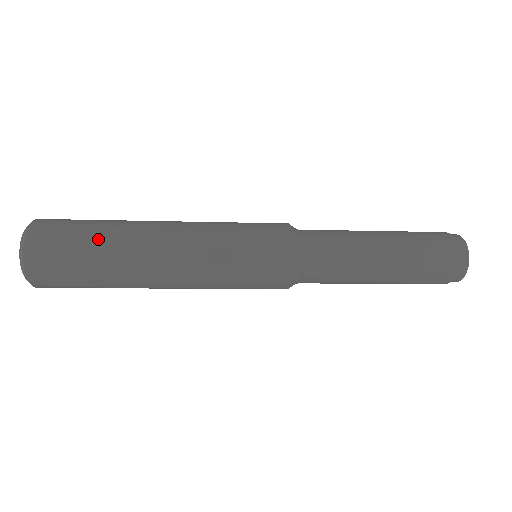
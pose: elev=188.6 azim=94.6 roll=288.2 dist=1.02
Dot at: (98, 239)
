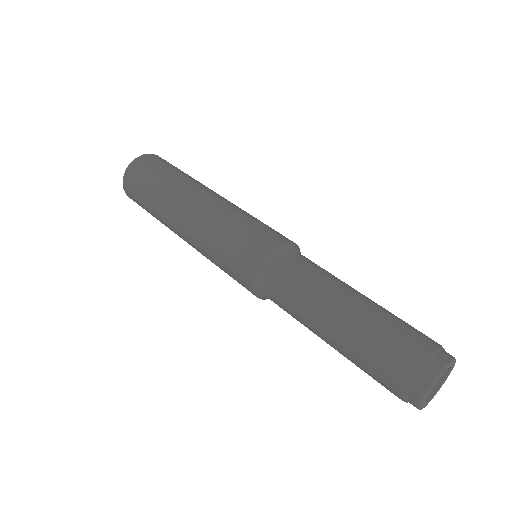
Dot at: (151, 200)
